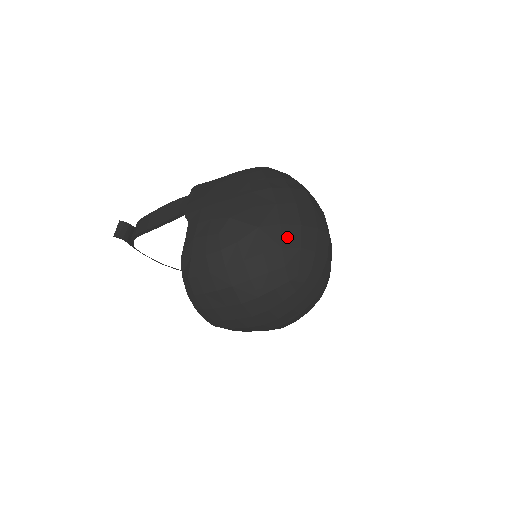
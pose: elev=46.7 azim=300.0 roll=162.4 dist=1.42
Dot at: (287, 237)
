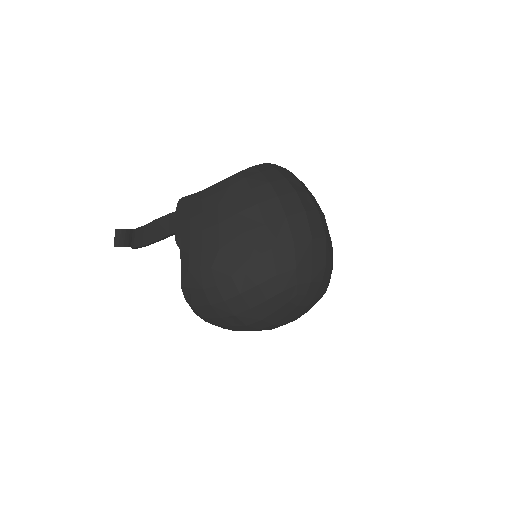
Dot at: (280, 261)
